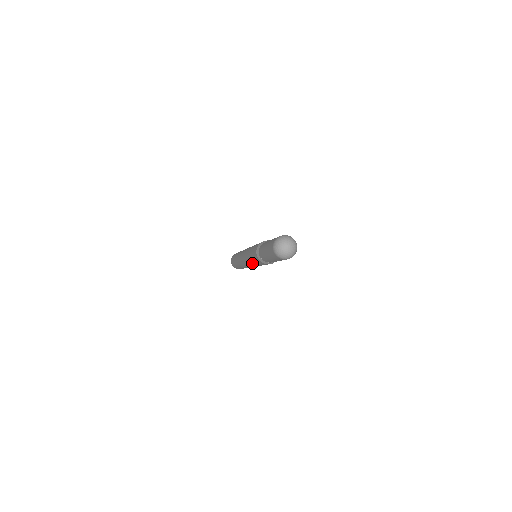
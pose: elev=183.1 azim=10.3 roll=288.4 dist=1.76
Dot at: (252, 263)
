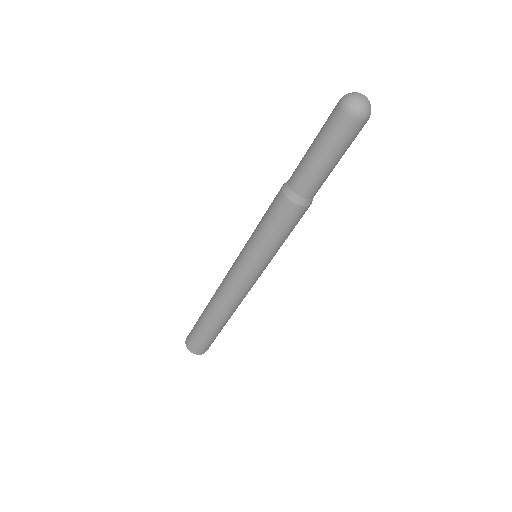
Dot at: (255, 242)
